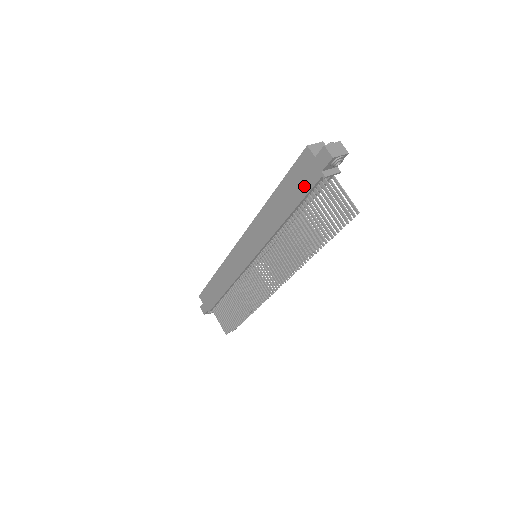
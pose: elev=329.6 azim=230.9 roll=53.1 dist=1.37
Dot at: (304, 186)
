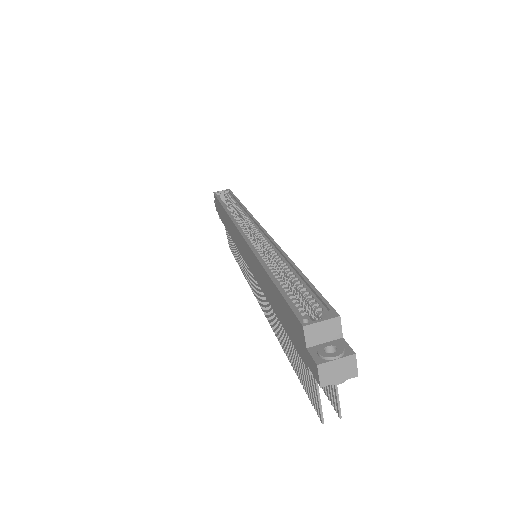
Dot at: (291, 334)
